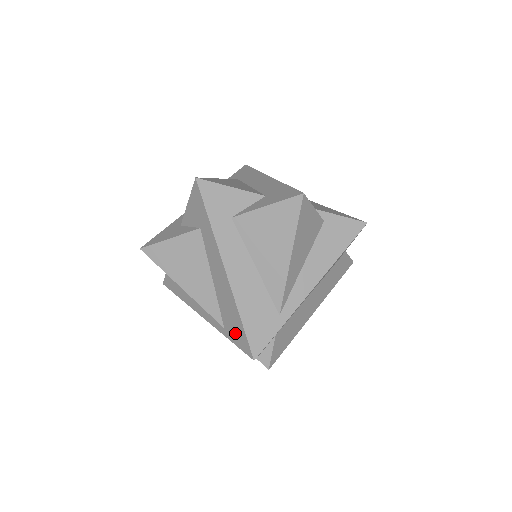
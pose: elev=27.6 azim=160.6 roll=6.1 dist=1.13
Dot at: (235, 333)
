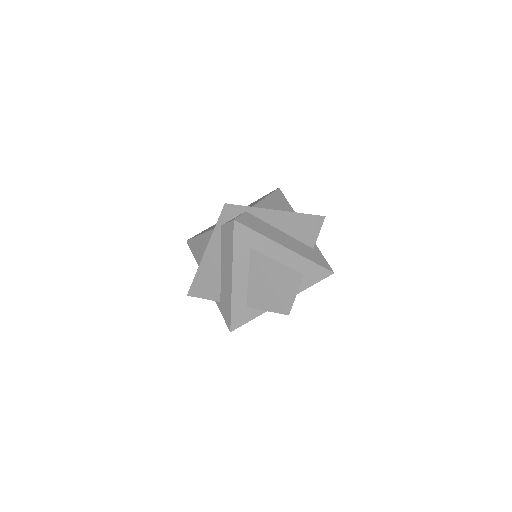
Dot at: occluded
